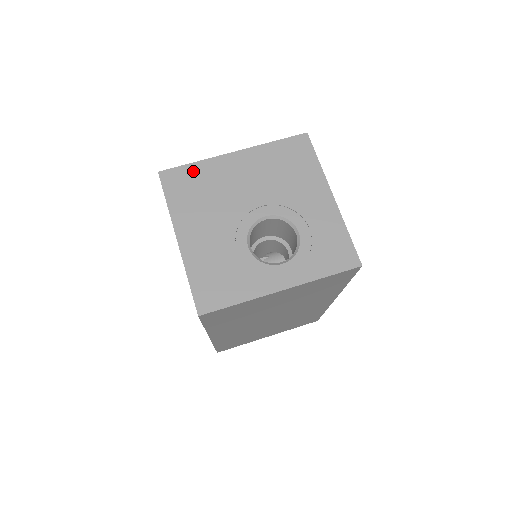
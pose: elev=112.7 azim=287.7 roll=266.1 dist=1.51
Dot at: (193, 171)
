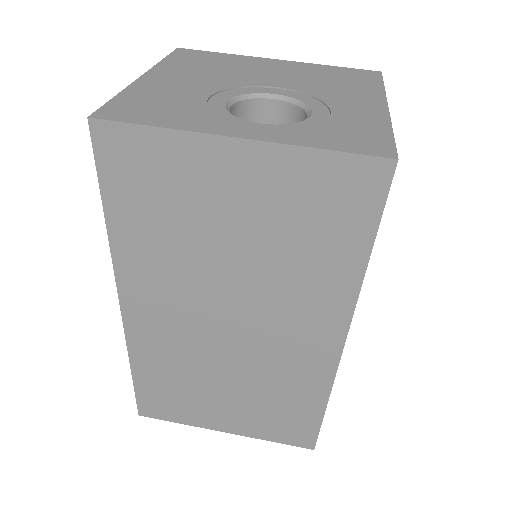
Dot at: (217, 55)
